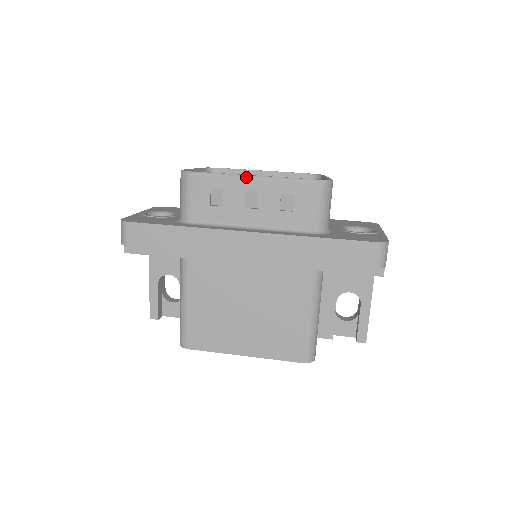
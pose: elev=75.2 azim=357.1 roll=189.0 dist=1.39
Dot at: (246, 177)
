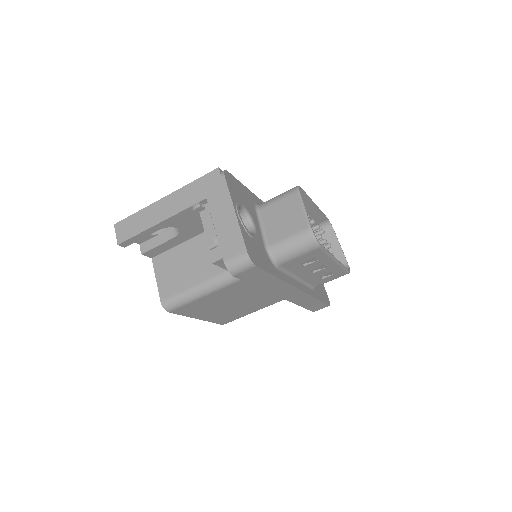
Dot at: (334, 260)
